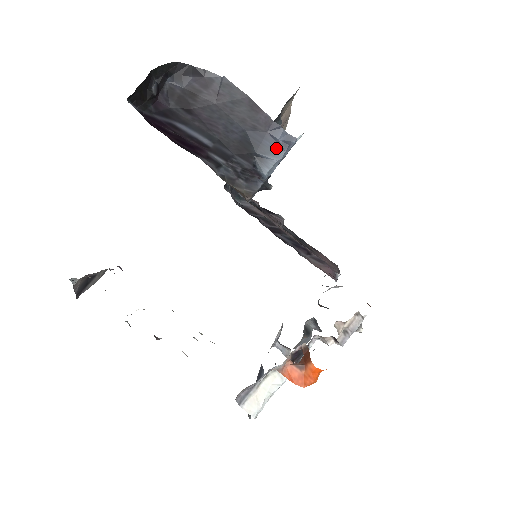
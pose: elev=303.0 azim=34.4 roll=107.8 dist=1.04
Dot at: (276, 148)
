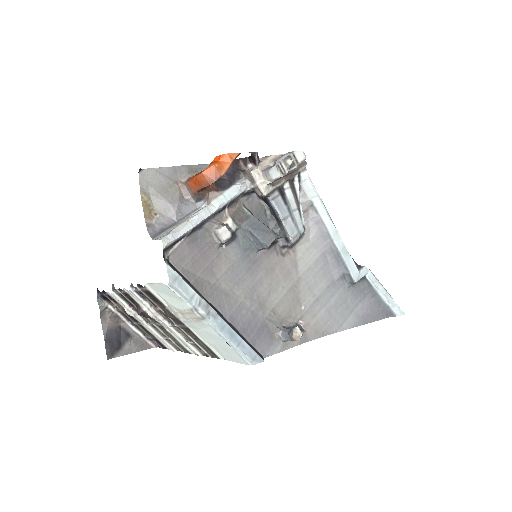
Dot at: occluded
